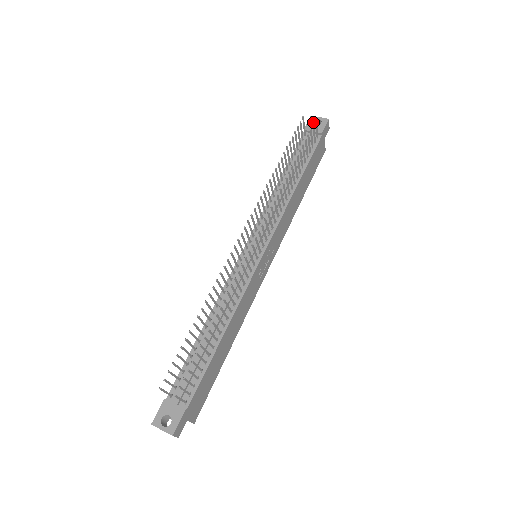
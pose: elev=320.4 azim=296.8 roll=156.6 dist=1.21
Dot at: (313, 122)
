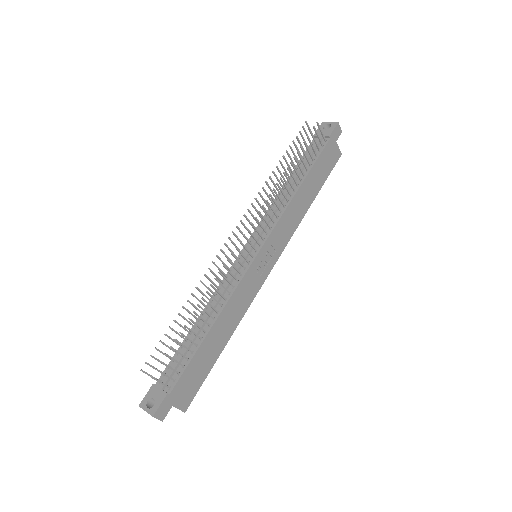
Dot at: (323, 127)
